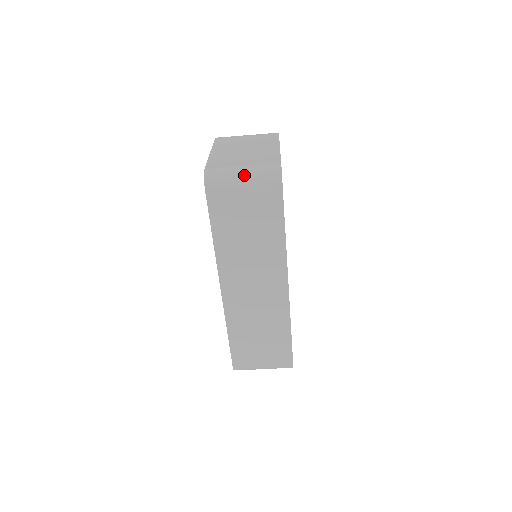
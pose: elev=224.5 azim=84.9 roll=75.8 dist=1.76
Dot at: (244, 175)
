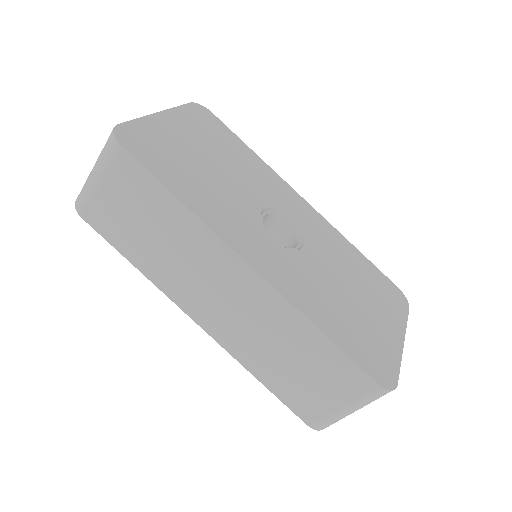
Dot at: (93, 170)
